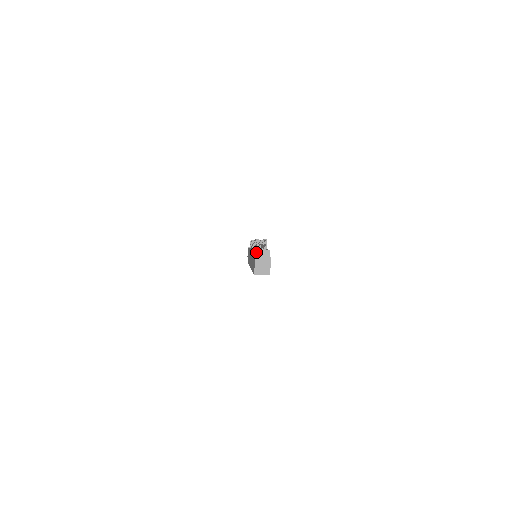
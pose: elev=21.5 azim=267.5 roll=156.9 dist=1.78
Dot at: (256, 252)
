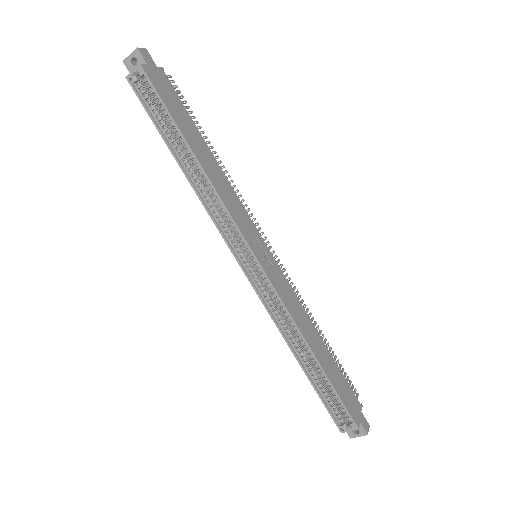
Dot at: occluded
